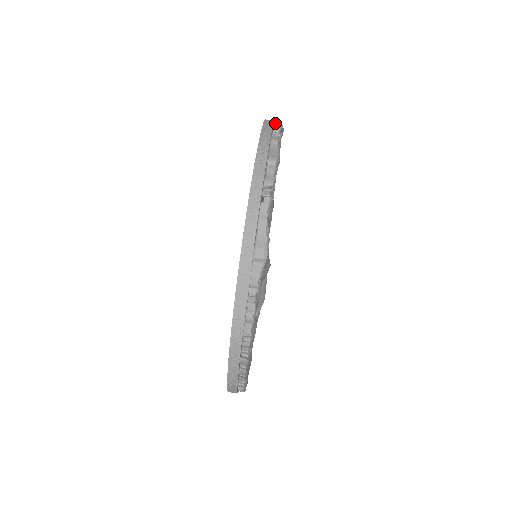
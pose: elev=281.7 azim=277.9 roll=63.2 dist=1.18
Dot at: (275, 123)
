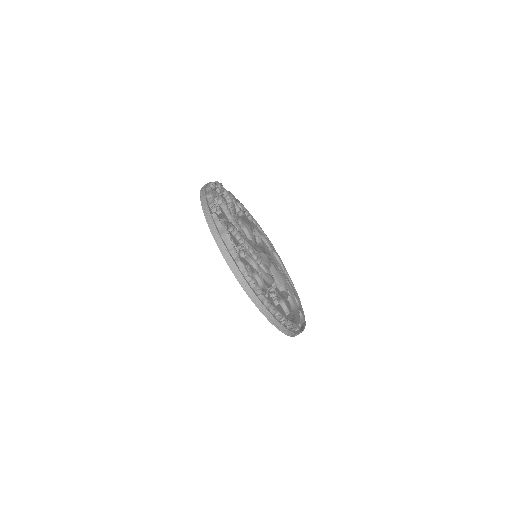
Dot at: occluded
